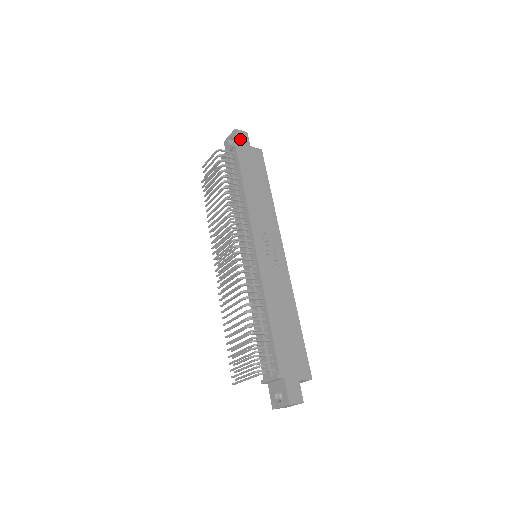
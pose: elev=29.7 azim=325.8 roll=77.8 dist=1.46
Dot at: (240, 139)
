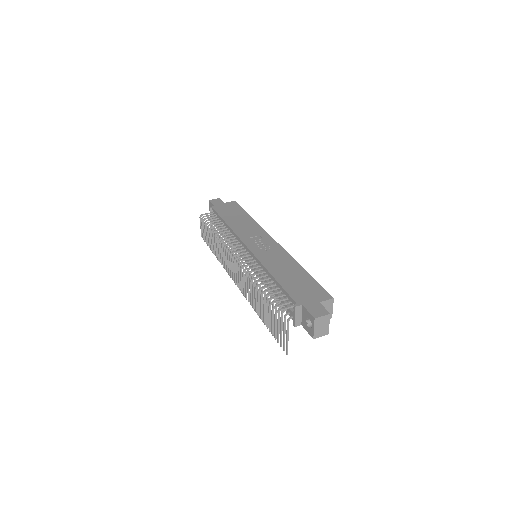
Dot at: (215, 203)
